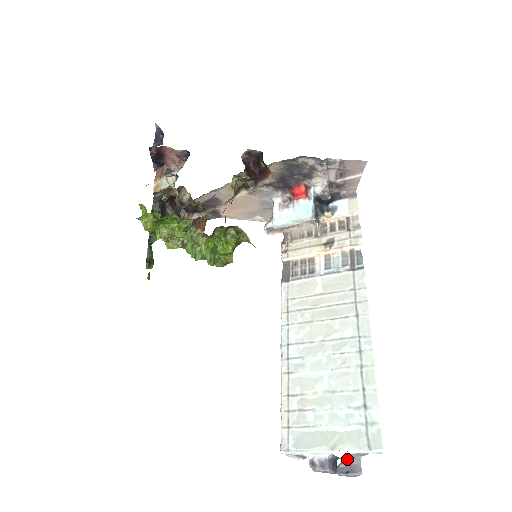
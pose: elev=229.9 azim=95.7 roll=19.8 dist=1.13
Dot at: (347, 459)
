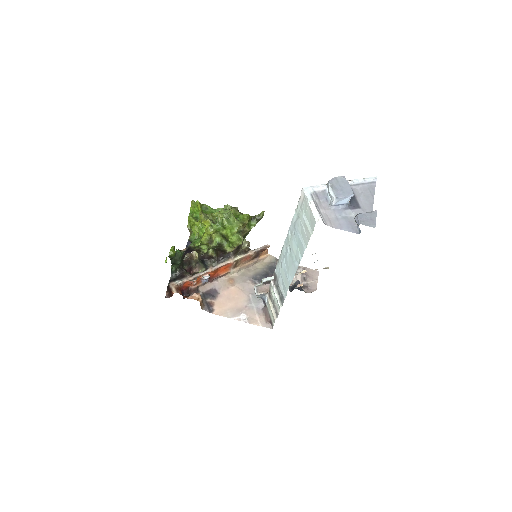
Dot at: occluded
